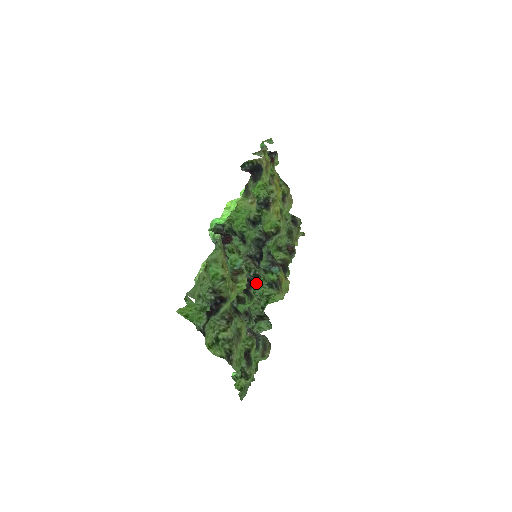
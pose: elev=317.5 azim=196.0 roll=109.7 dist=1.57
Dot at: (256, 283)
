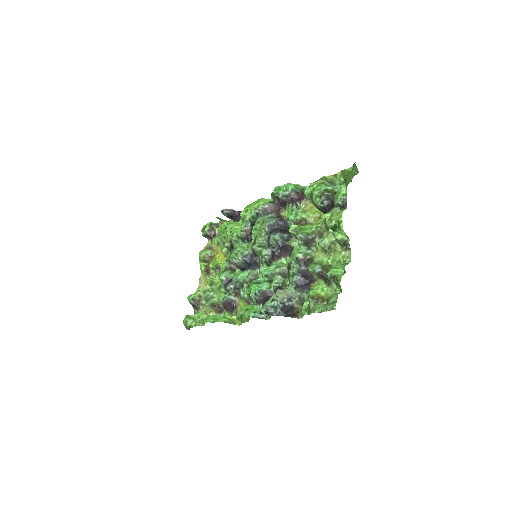
Dot at: (268, 267)
